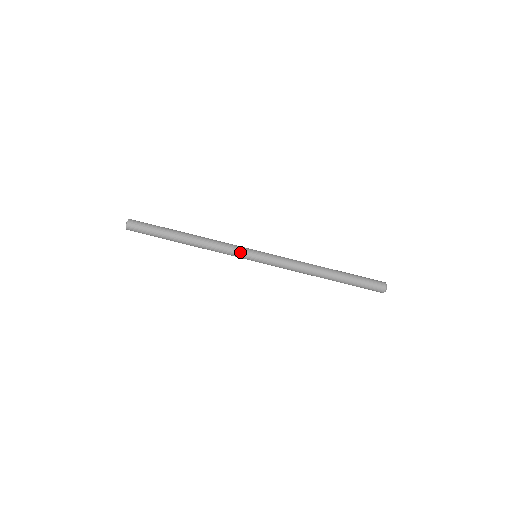
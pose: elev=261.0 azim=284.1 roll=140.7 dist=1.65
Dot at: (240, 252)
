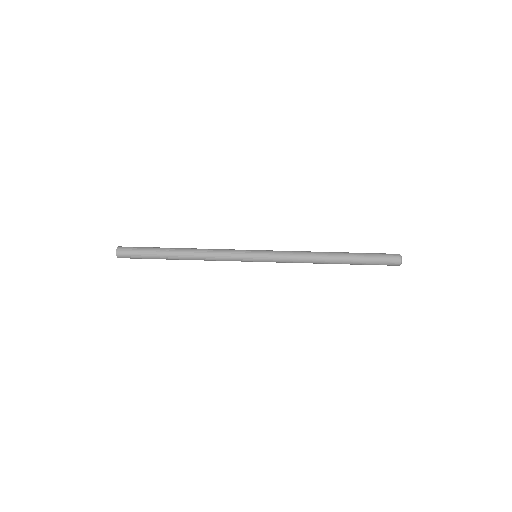
Dot at: (238, 254)
